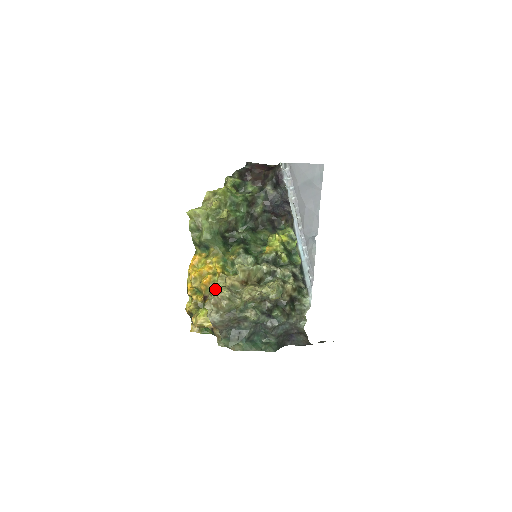
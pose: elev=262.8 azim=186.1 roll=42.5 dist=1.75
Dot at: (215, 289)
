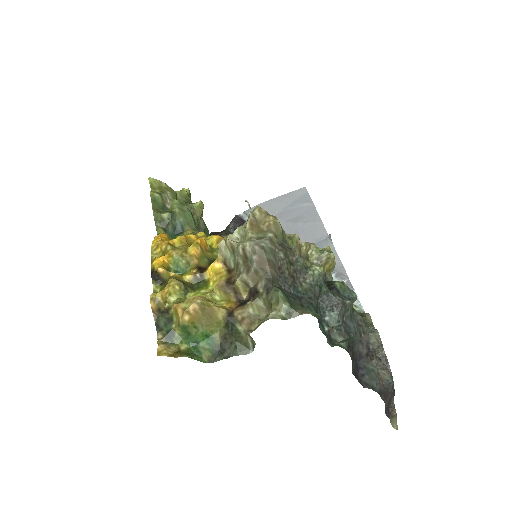
Dot at: occluded
